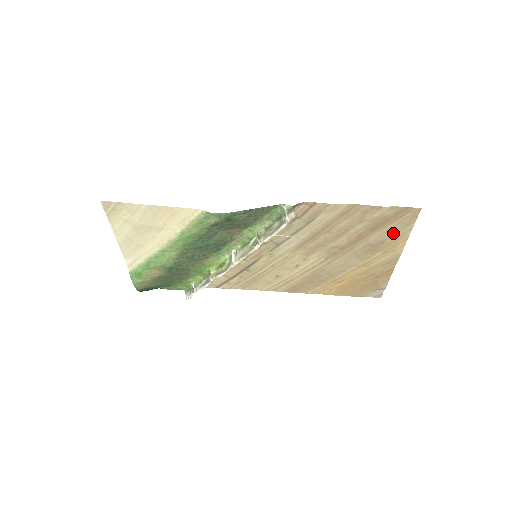
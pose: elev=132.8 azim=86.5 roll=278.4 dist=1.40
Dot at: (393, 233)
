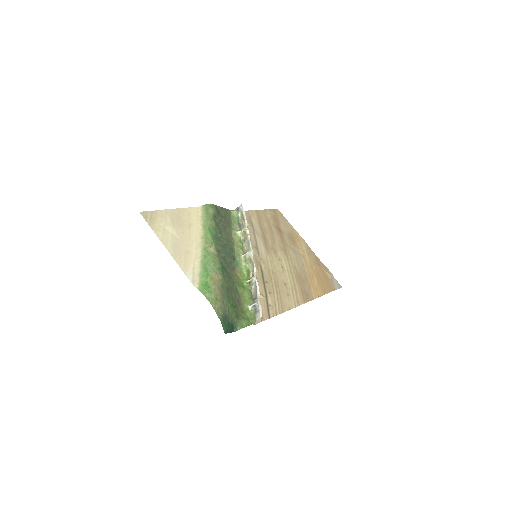
Dot at: (287, 227)
